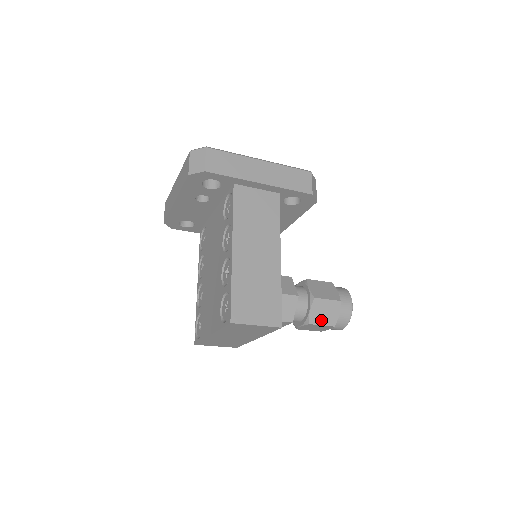
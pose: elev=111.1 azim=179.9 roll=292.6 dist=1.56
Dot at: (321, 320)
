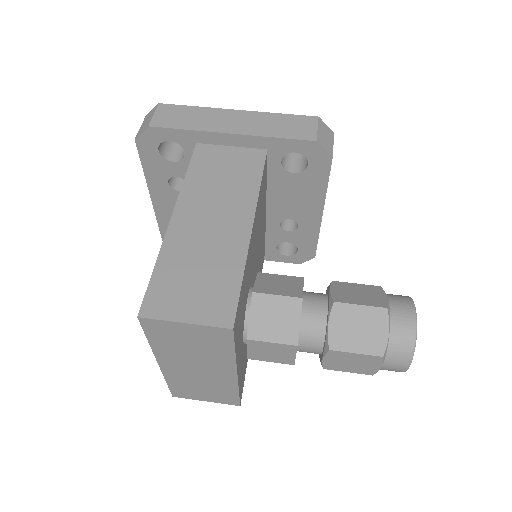
Dot at: (353, 343)
